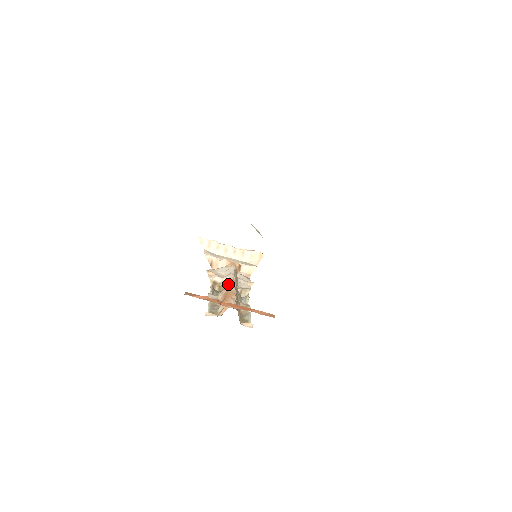
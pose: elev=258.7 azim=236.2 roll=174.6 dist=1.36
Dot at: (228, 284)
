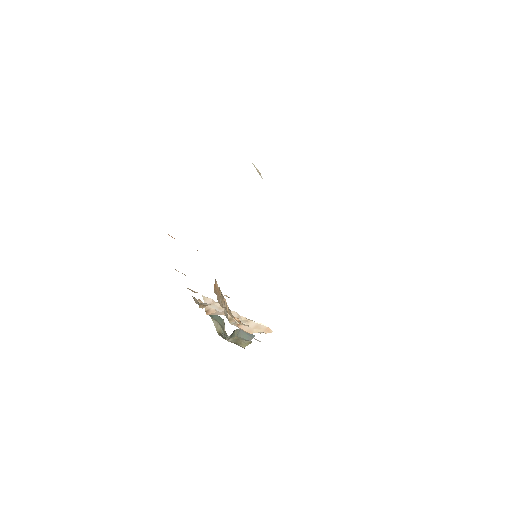
Dot at: occluded
